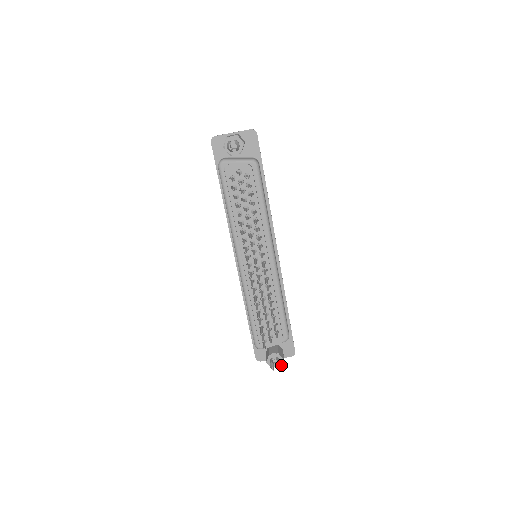
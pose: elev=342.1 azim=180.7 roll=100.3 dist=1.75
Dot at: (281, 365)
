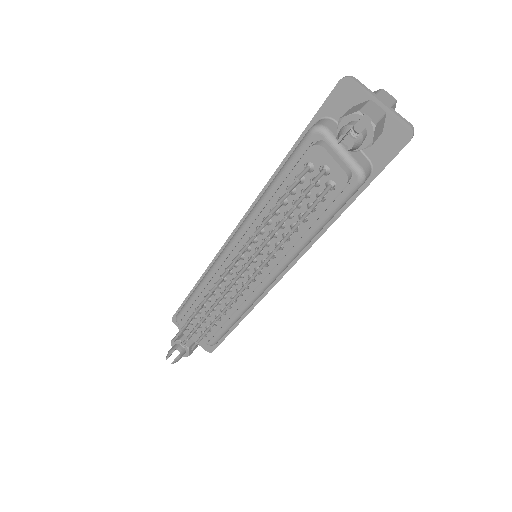
Dot at: (183, 356)
